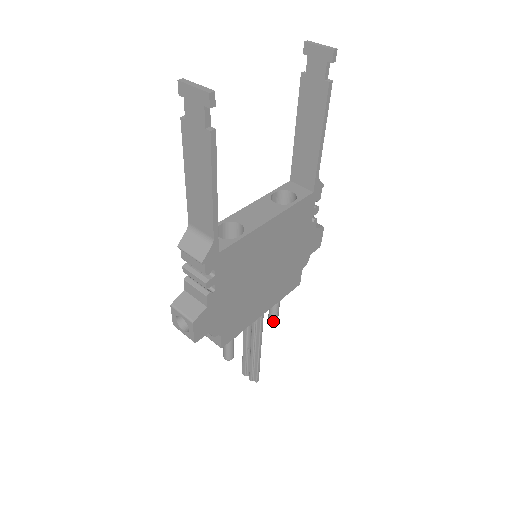
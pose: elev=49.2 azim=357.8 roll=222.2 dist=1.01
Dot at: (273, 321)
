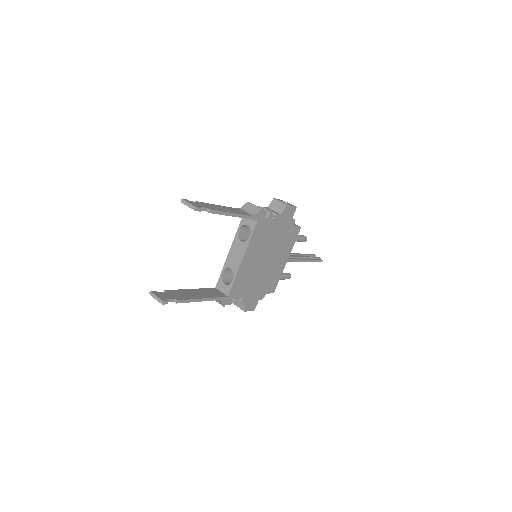
Dot at: occluded
